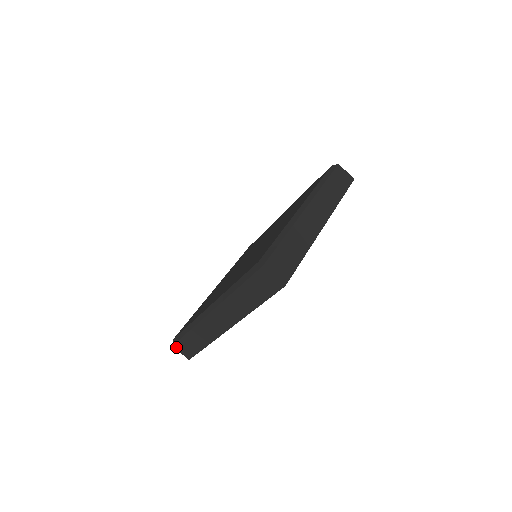
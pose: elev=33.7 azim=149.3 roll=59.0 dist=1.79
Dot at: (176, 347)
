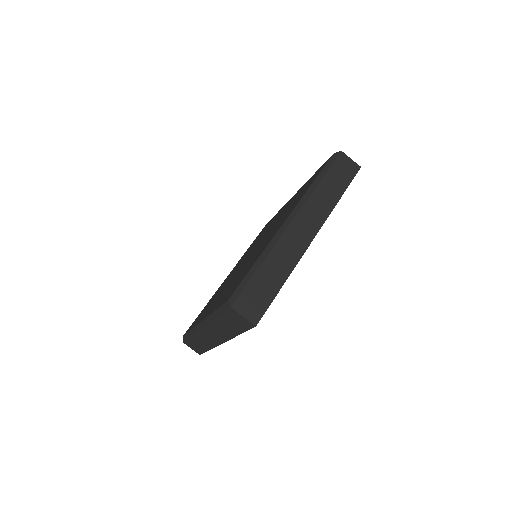
Dot at: (186, 344)
